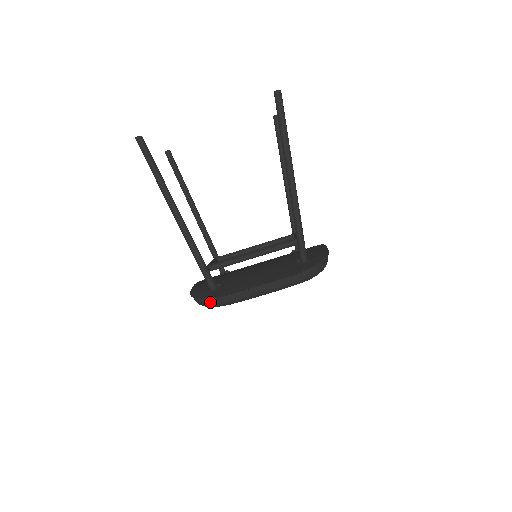
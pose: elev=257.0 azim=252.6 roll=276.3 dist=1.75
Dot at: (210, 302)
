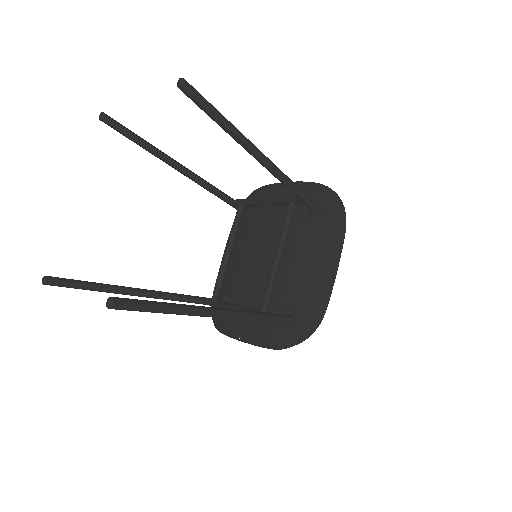
Dot at: (313, 331)
